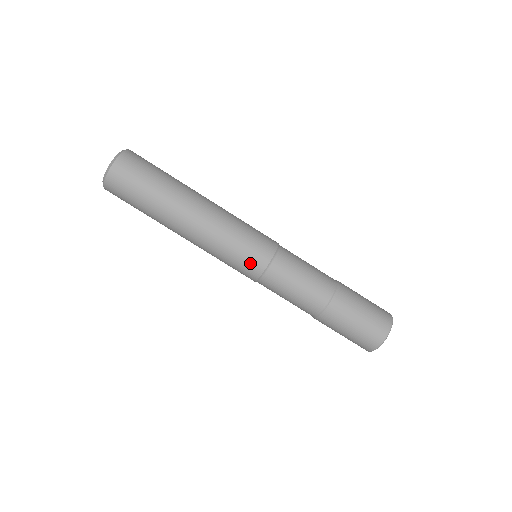
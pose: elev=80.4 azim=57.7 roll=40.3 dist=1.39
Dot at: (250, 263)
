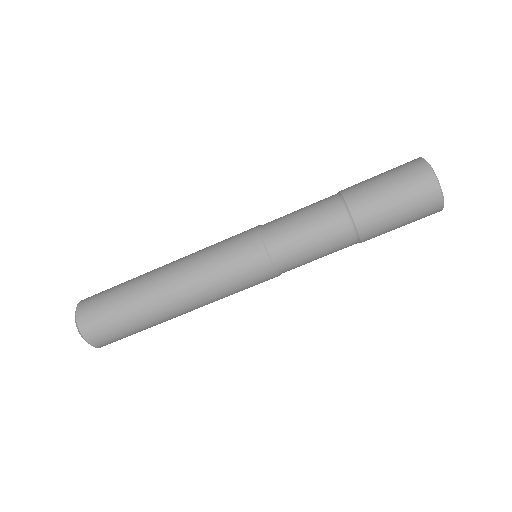
Dot at: (245, 251)
